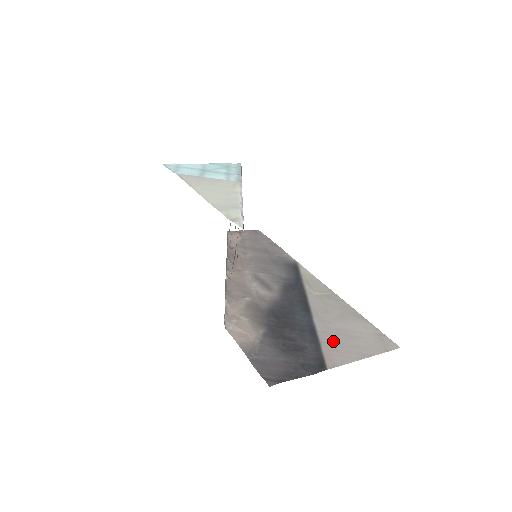
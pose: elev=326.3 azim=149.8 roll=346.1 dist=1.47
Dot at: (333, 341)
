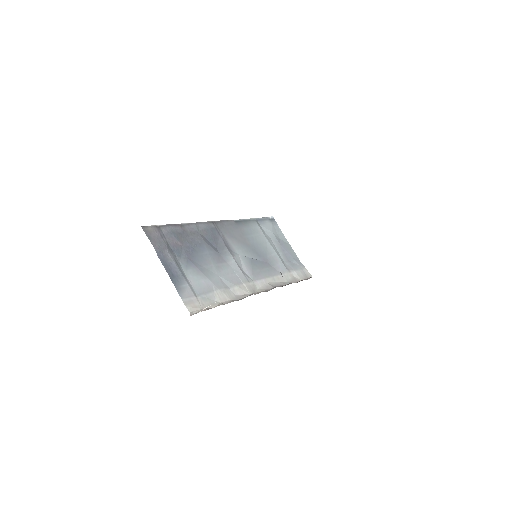
Dot at: occluded
